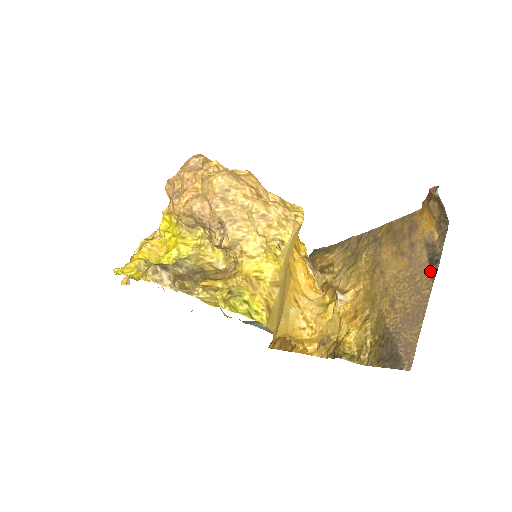
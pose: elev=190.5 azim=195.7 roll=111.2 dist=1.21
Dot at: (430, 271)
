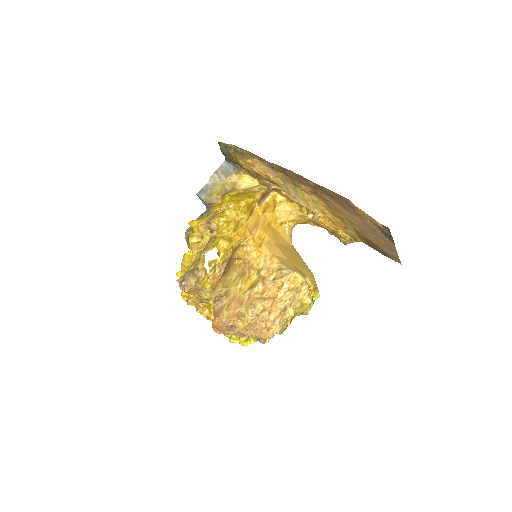
Dot at: (388, 239)
